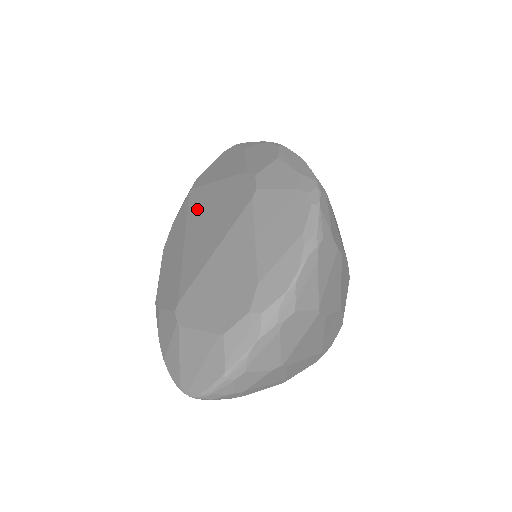
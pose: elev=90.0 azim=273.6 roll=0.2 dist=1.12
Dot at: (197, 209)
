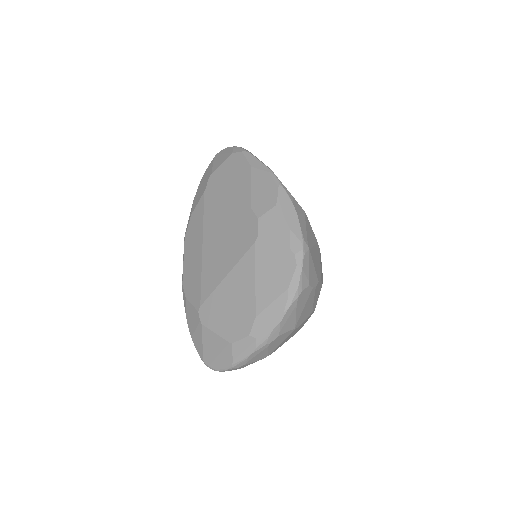
Dot at: (212, 219)
